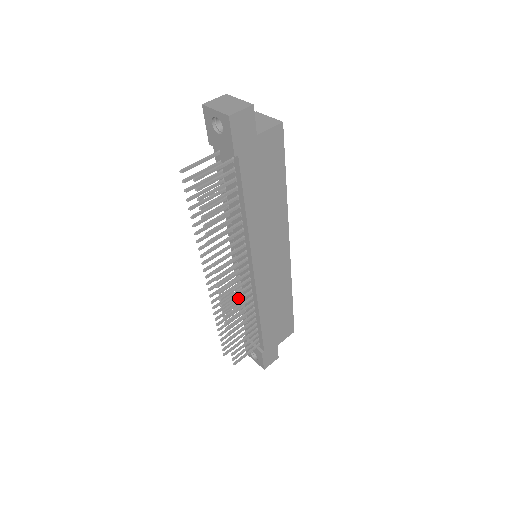
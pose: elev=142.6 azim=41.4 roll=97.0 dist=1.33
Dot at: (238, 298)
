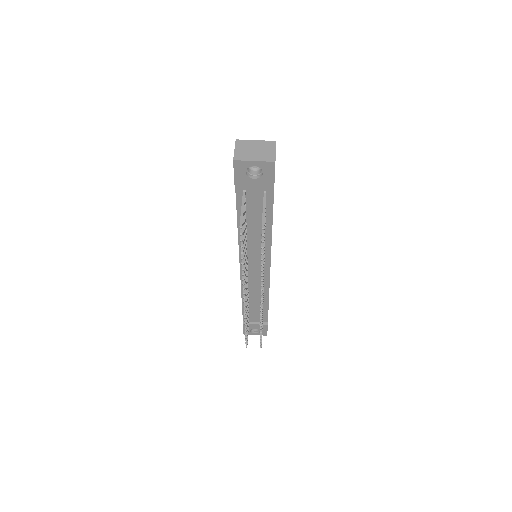
Dot at: occluded
